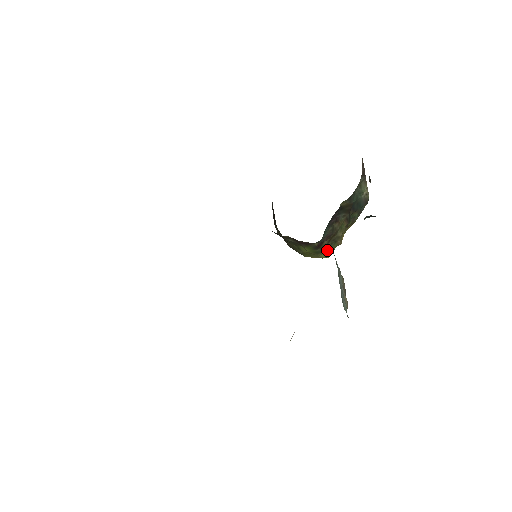
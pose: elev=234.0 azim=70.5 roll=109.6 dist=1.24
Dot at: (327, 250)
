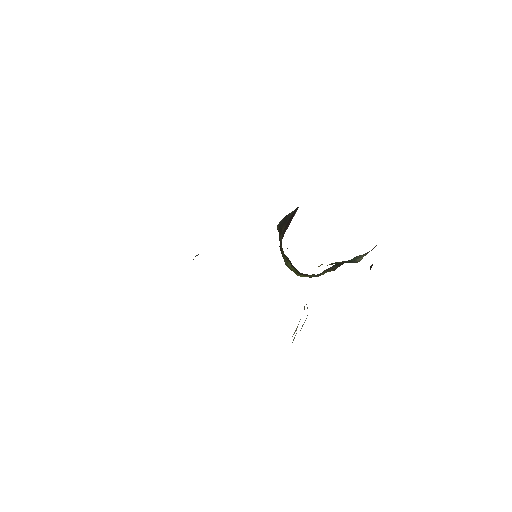
Dot at: occluded
